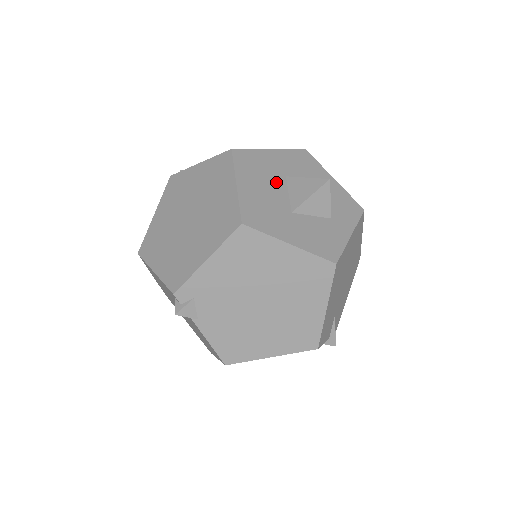
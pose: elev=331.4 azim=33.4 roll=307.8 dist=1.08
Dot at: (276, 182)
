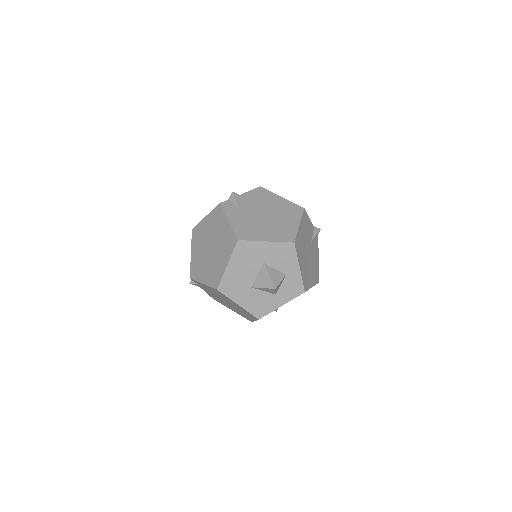
Dot at: (254, 267)
